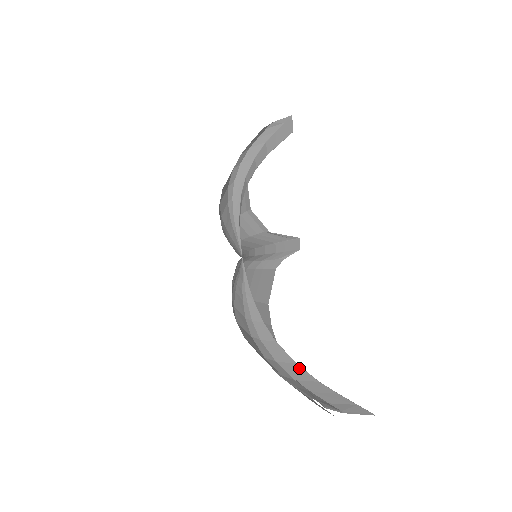
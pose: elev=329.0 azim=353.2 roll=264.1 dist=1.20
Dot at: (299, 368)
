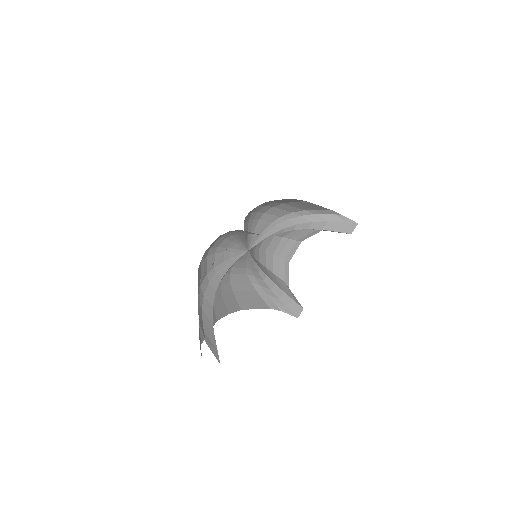
Dot at: (211, 310)
